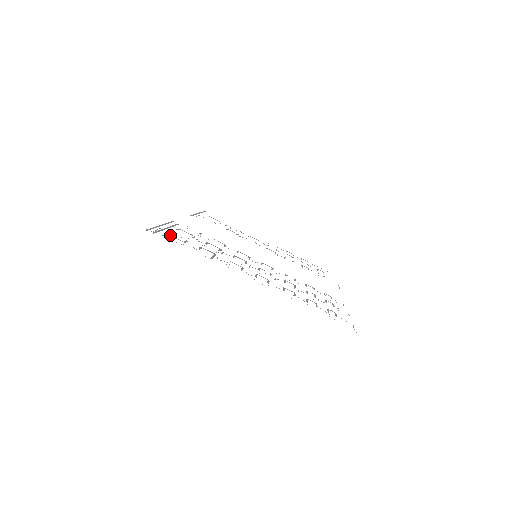
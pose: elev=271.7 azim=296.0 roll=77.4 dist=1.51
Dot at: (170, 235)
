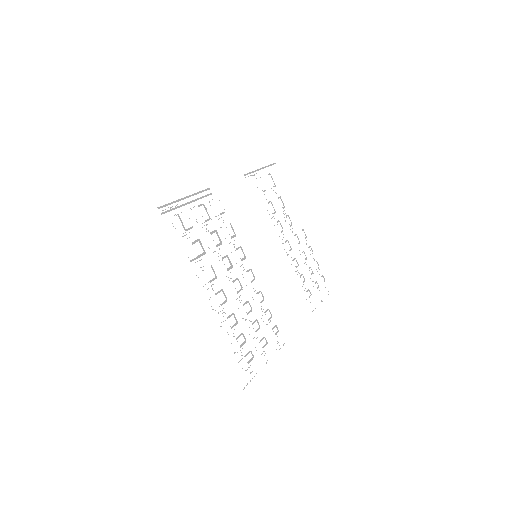
Dot at: occluded
